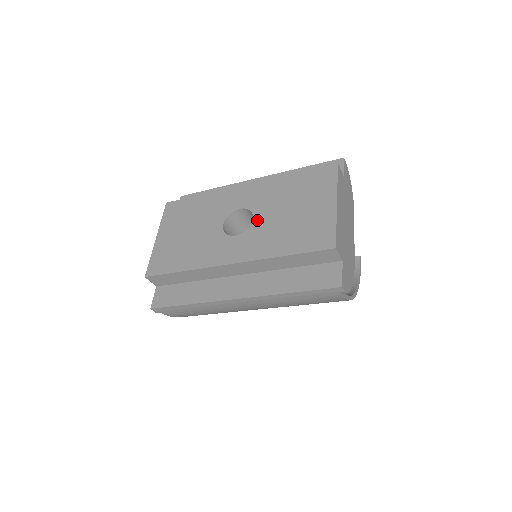
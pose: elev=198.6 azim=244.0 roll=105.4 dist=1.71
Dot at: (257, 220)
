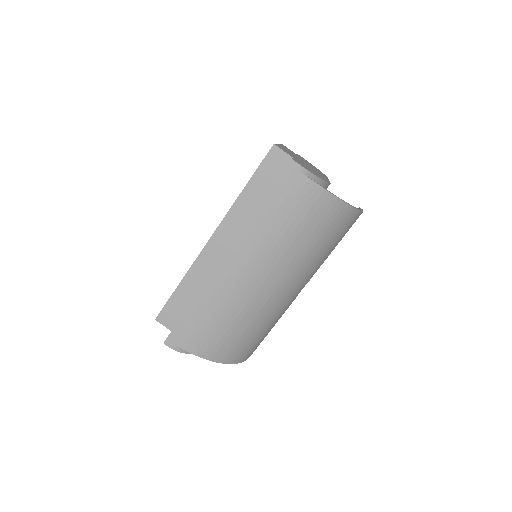
Dot at: occluded
